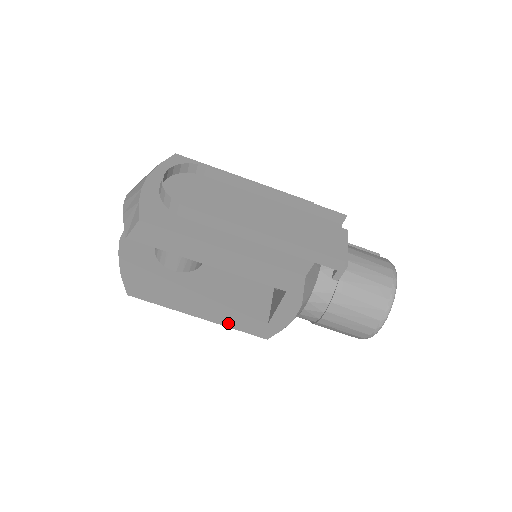
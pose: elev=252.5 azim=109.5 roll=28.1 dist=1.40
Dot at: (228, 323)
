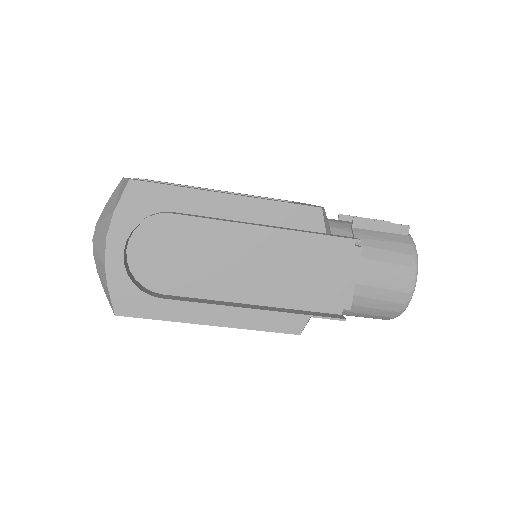
Dot at: occluded
